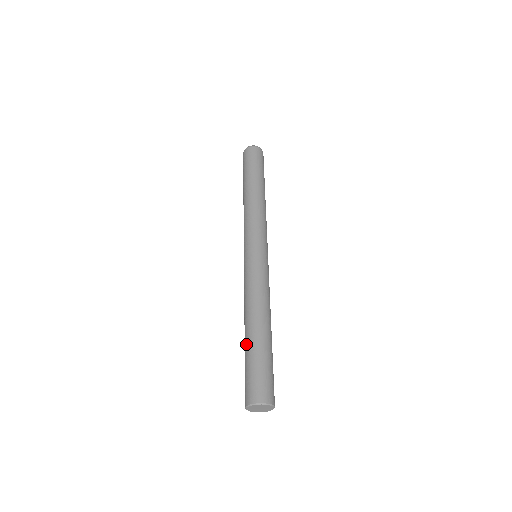
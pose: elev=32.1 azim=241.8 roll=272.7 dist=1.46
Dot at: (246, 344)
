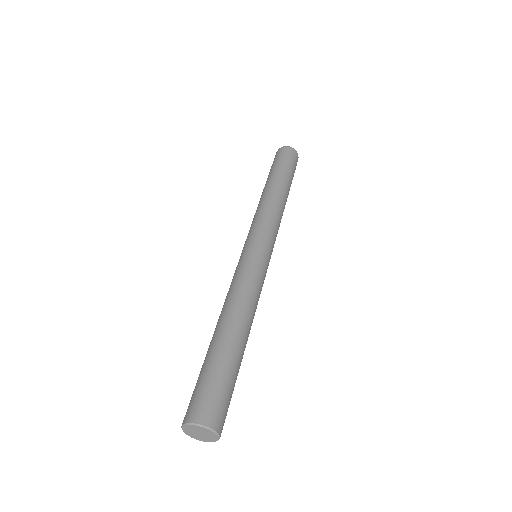
Dot at: occluded
